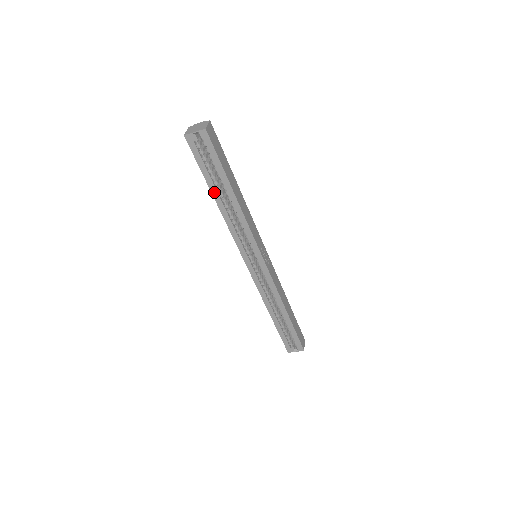
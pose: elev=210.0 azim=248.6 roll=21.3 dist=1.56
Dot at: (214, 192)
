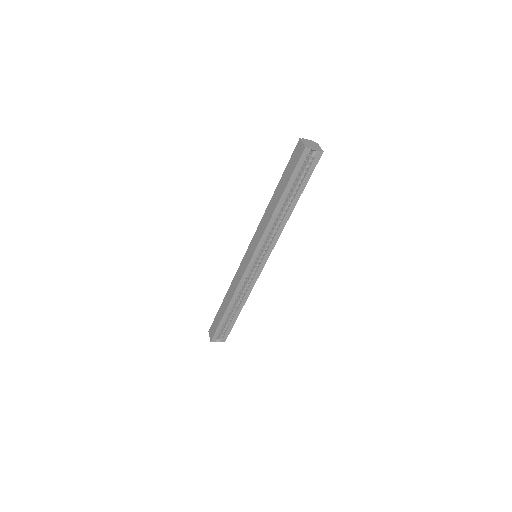
Dot at: (283, 198)
